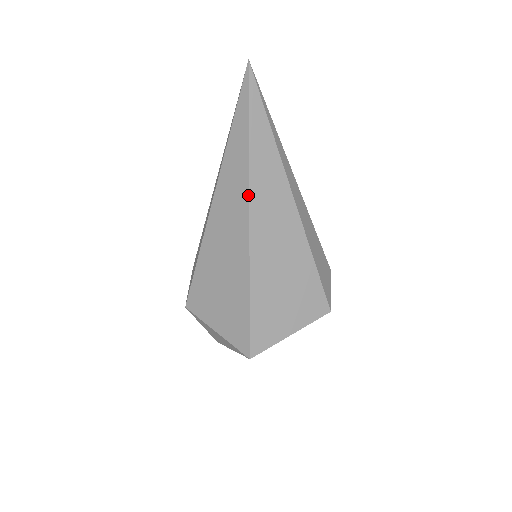
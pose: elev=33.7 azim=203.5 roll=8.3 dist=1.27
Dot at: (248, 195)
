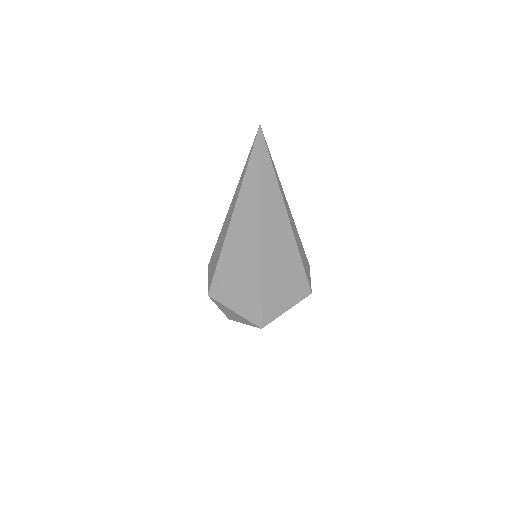
Dot at: (260, 217)
